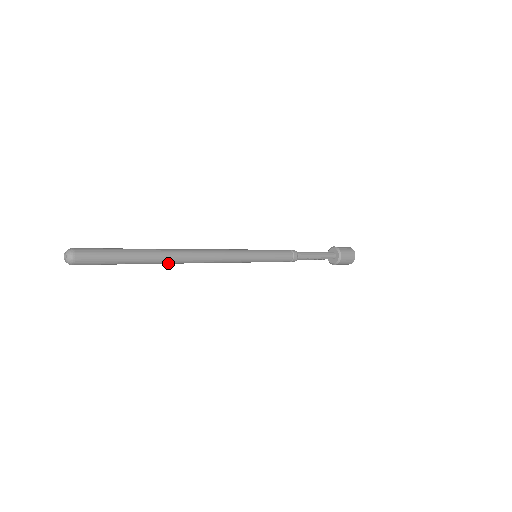
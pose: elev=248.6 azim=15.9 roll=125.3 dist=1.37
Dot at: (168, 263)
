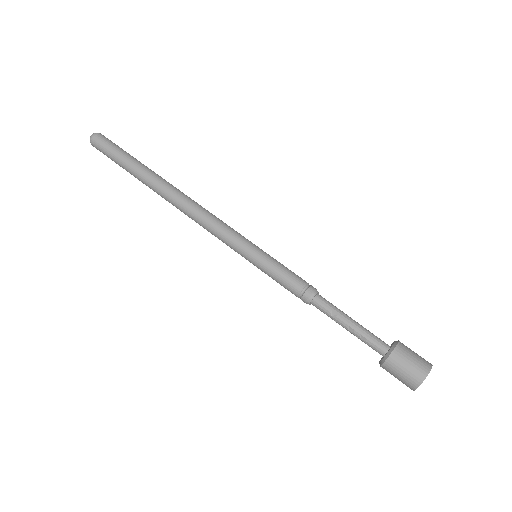
Dot at: (157, 190)
